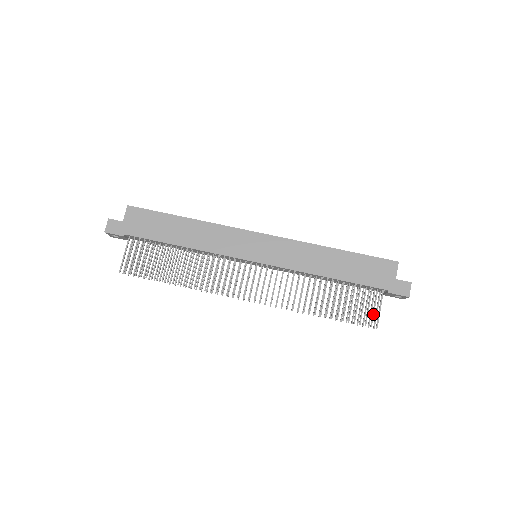
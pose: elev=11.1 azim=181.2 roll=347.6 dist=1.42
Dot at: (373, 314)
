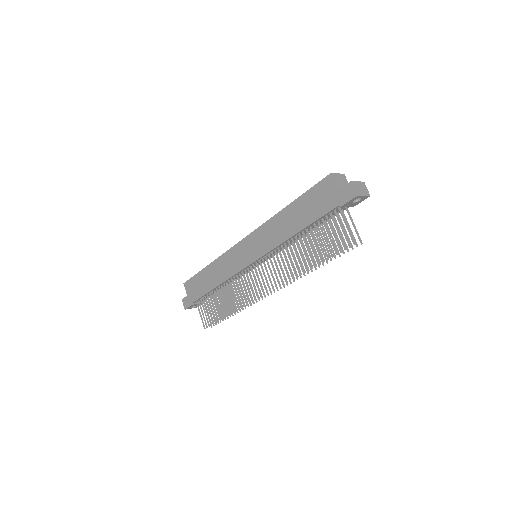
Dot at: (344, 235)
